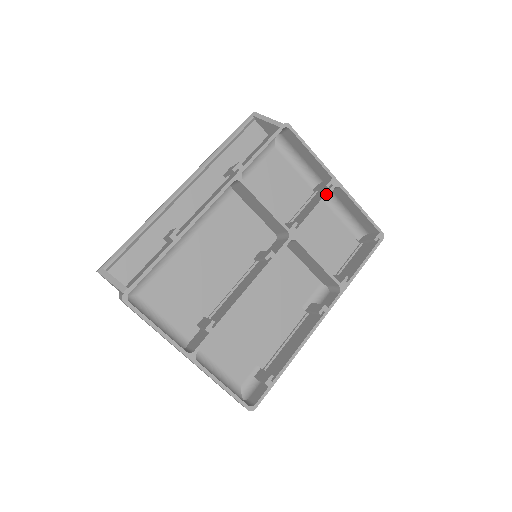
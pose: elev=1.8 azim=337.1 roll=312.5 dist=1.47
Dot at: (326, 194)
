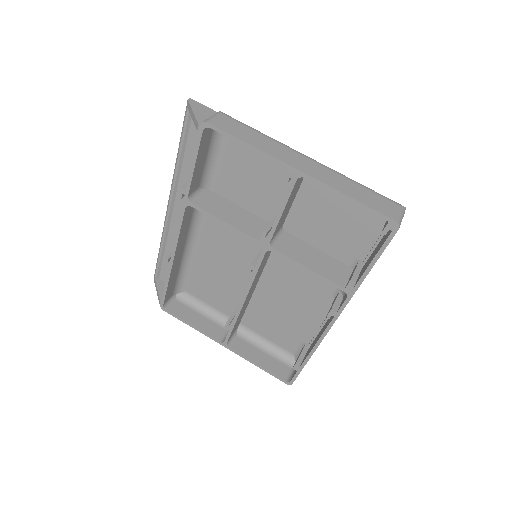
Dot at: (287, 192)
